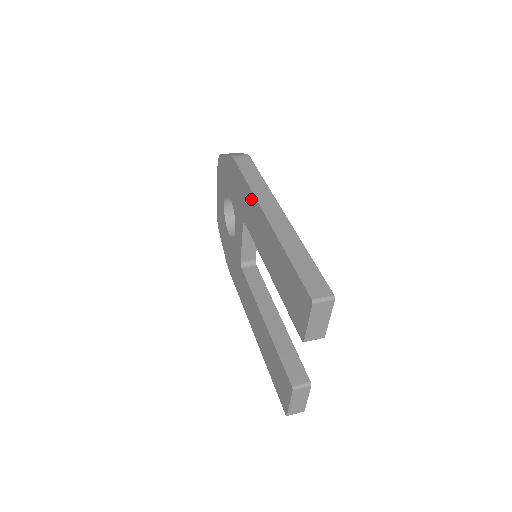
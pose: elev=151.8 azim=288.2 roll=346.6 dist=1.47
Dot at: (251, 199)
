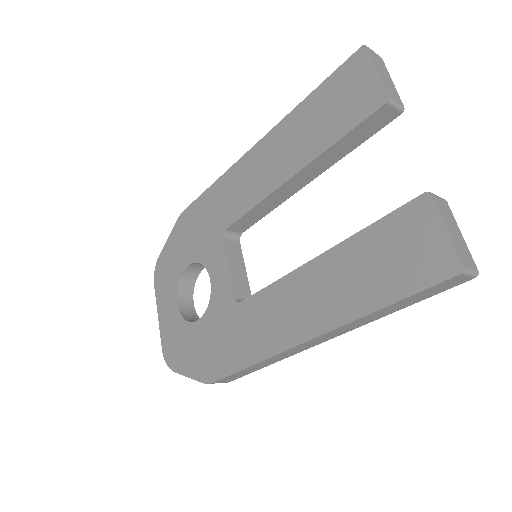
Dot at: (227, 180)
